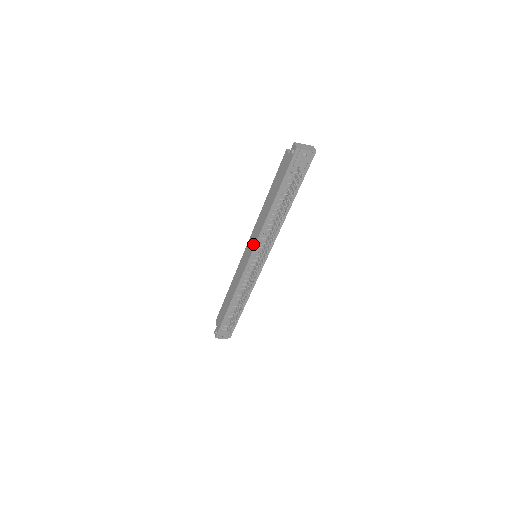
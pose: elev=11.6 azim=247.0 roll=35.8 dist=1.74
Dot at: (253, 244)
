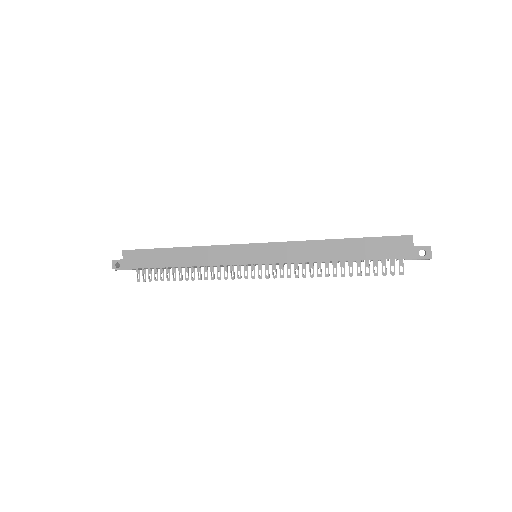
Dot at: (274, 259)
